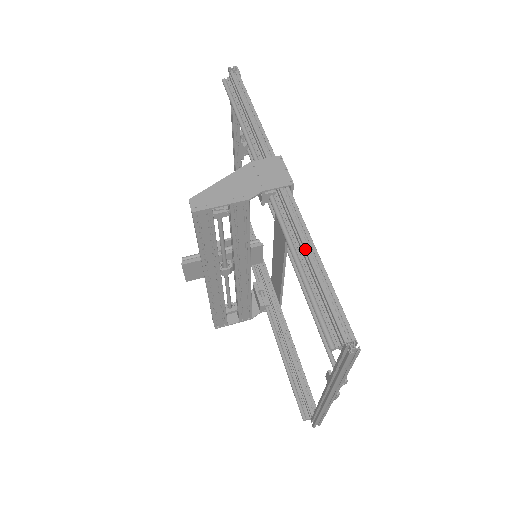
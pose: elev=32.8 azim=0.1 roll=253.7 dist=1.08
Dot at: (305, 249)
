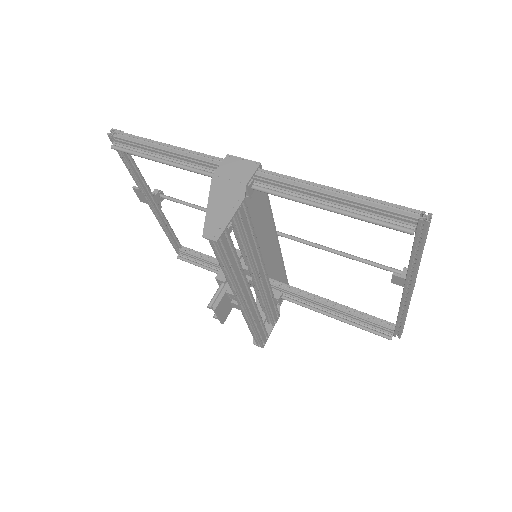
Dot at: (321, 193)
